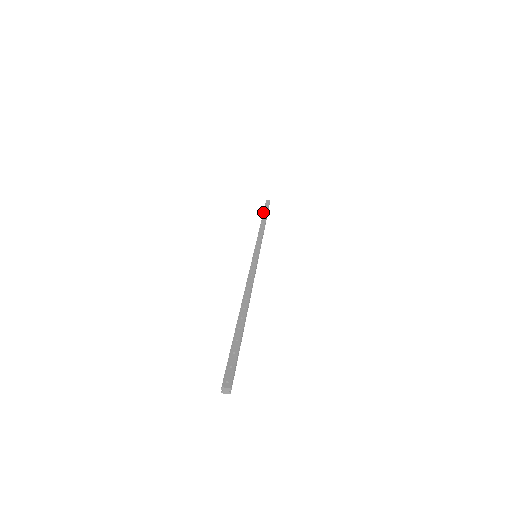
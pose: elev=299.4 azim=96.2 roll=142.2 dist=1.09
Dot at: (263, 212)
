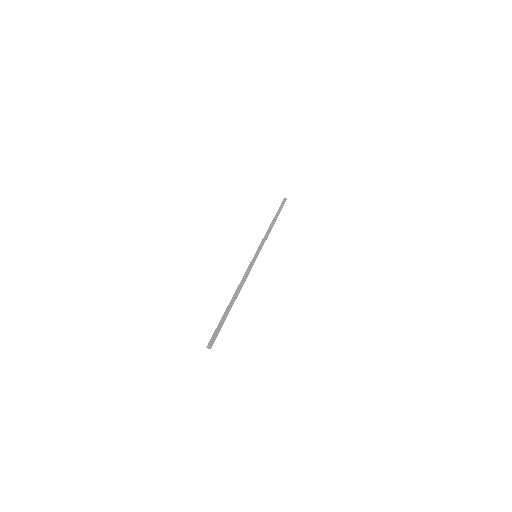
Dot at: occluded
